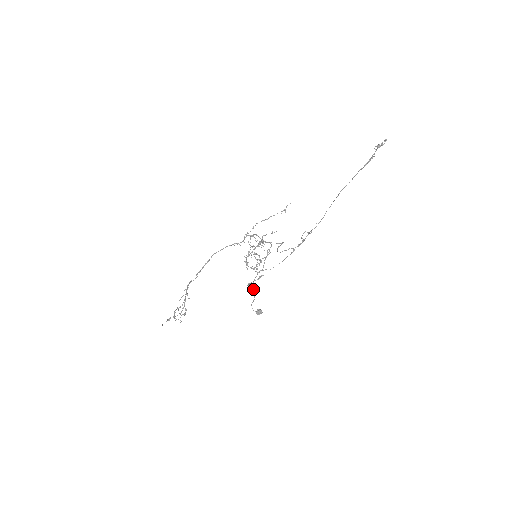
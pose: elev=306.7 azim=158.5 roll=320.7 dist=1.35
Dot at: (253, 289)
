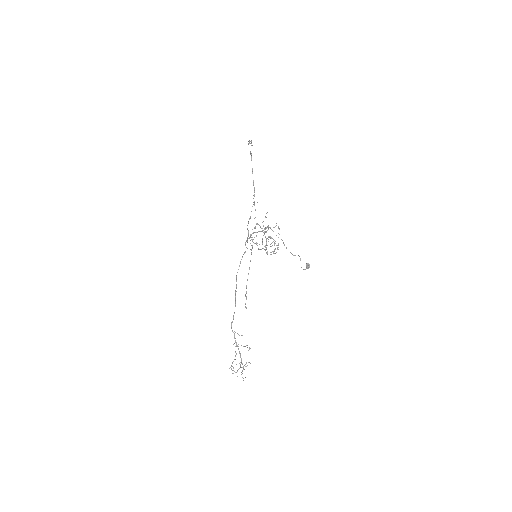
Dot at: (293, 255)
